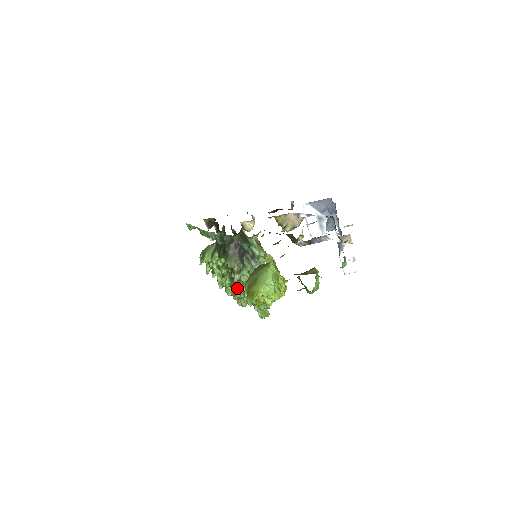
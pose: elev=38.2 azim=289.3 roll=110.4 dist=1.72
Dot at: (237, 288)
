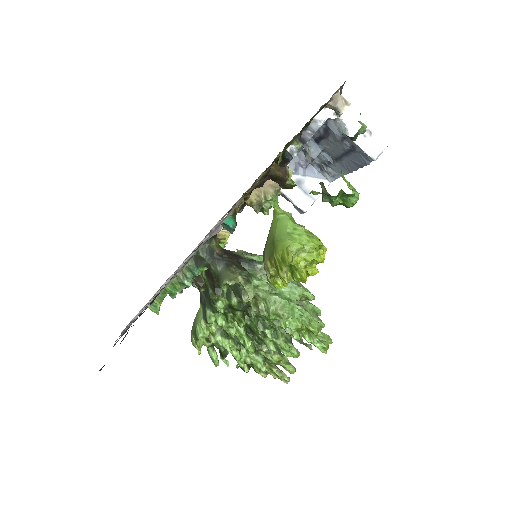
Dot at: (265, 339)
